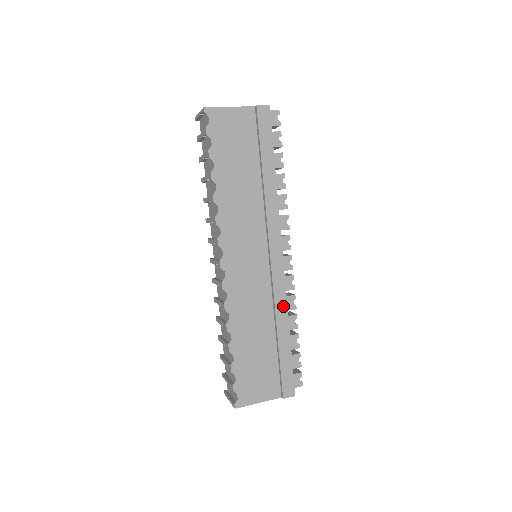
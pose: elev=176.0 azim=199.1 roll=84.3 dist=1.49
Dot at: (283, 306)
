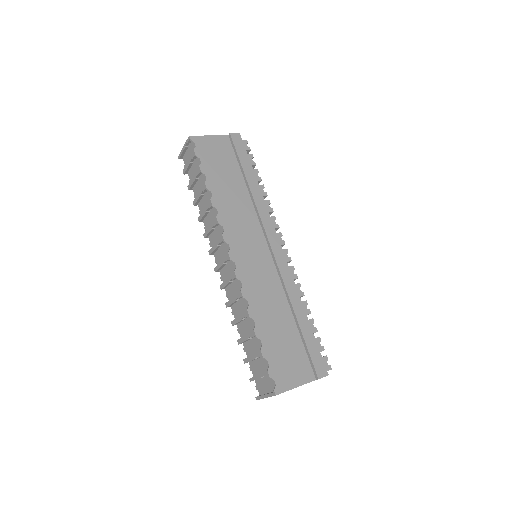
Dot at: (293, 289)
